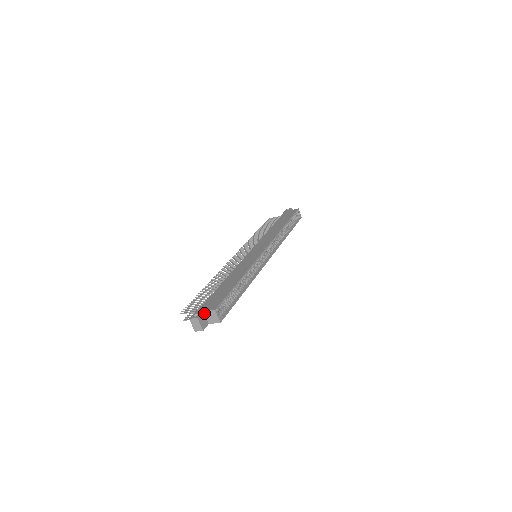
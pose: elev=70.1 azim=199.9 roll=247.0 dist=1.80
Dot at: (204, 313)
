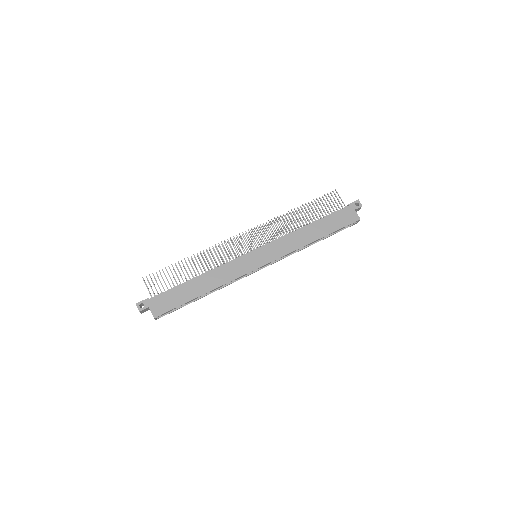
Dot at: (149, 308)
